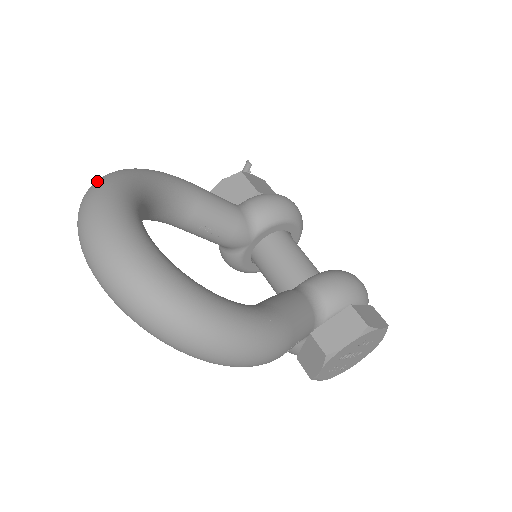
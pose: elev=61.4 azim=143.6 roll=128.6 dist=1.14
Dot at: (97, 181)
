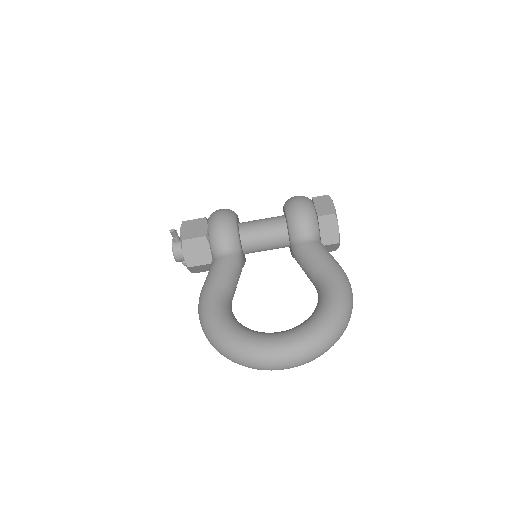
Dot at: (230, 353)
